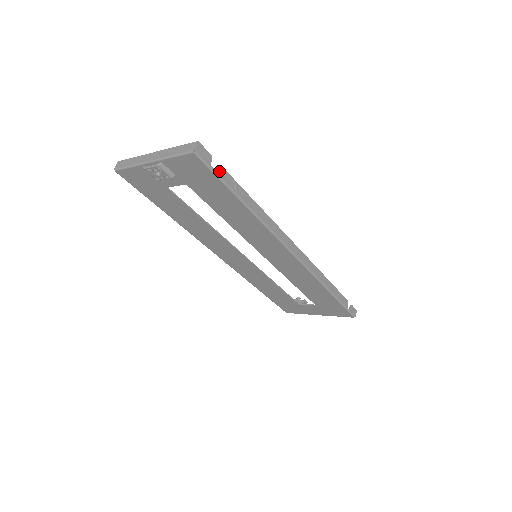
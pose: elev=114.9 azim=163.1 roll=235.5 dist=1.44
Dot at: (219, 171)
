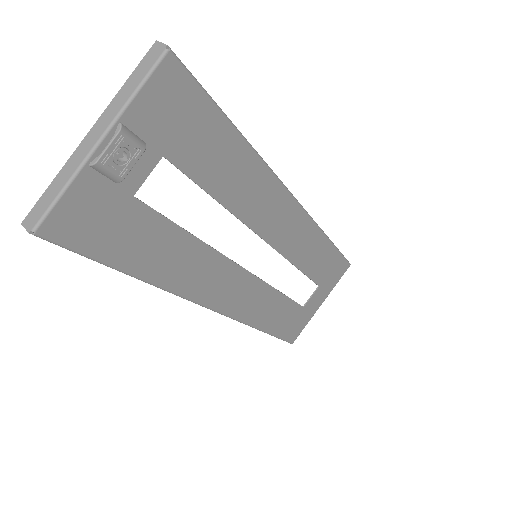
Dot at: (199, 87)
